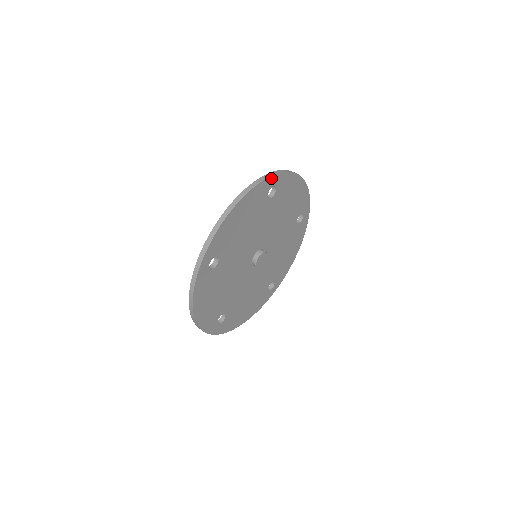
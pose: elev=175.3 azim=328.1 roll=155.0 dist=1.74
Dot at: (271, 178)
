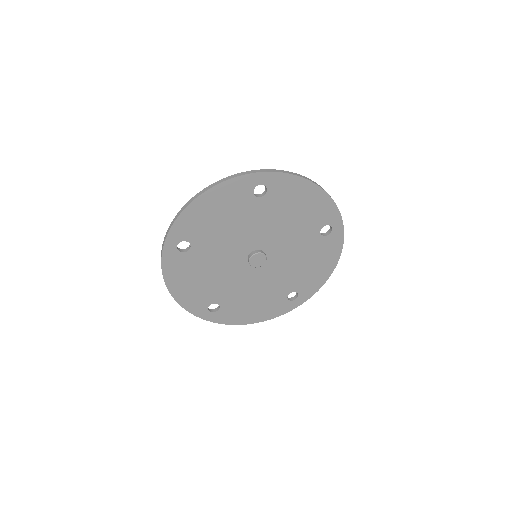
Dot at: (254, 175)
